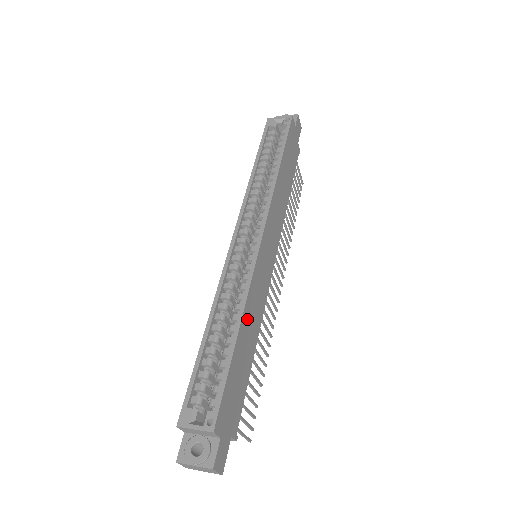
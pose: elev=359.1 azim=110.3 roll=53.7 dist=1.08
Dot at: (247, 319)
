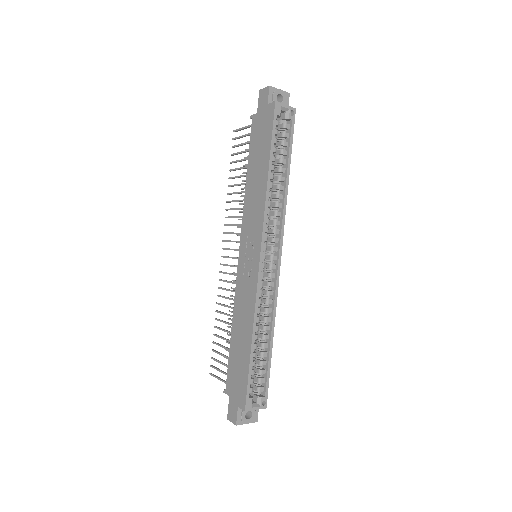
Dot at: (269, 324)
